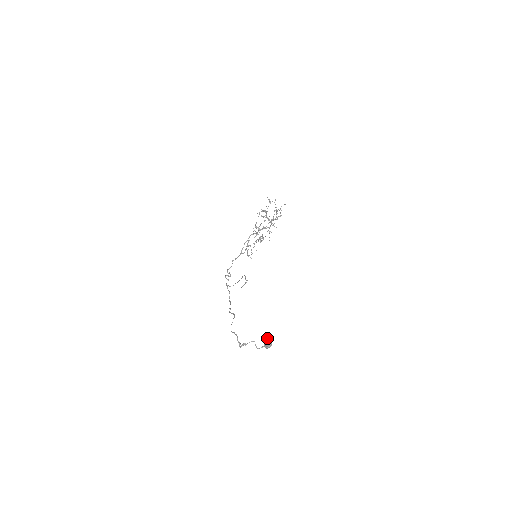
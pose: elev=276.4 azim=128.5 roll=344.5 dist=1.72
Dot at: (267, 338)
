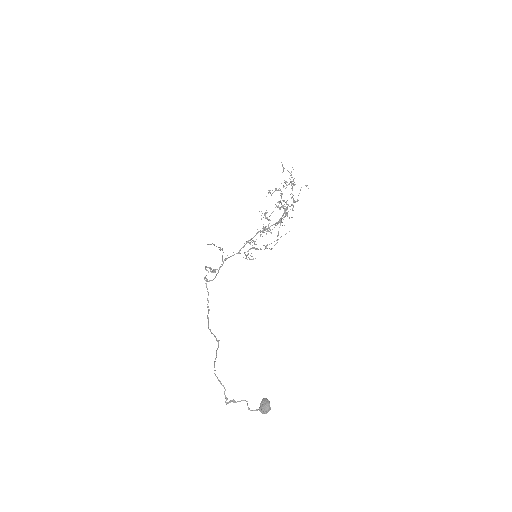
Dot at: (266, 403)
